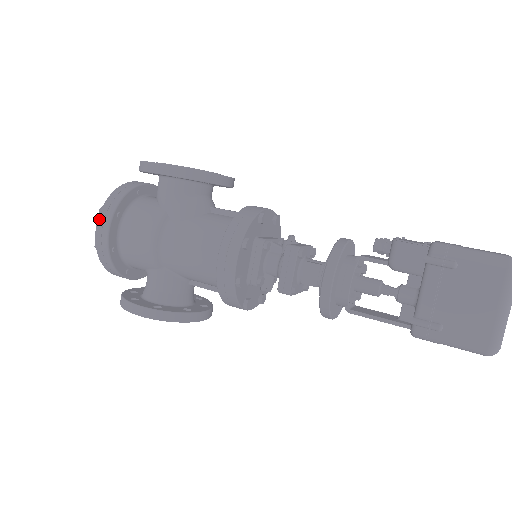
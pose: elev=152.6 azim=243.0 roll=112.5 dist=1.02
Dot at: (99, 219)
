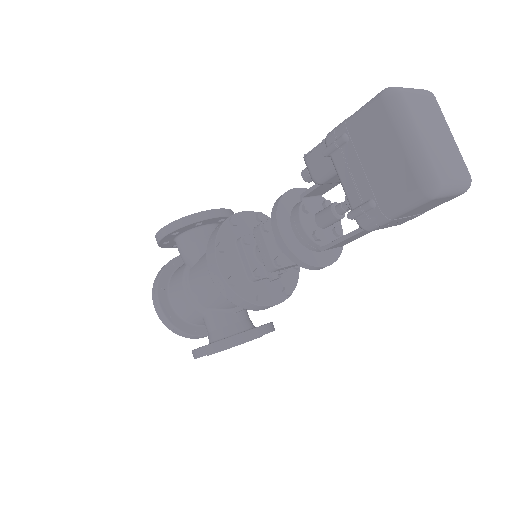
Dot at: (153, 299)
